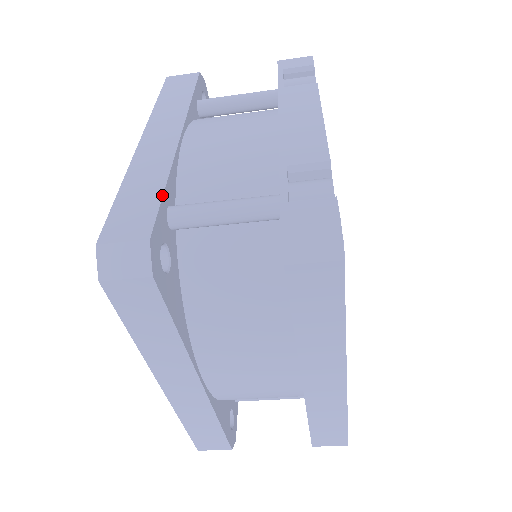
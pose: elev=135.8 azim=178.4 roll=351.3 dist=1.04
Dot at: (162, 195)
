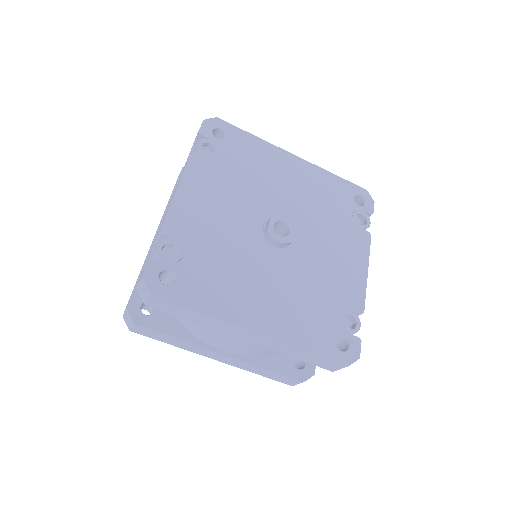
Dot at: (138, 279)
